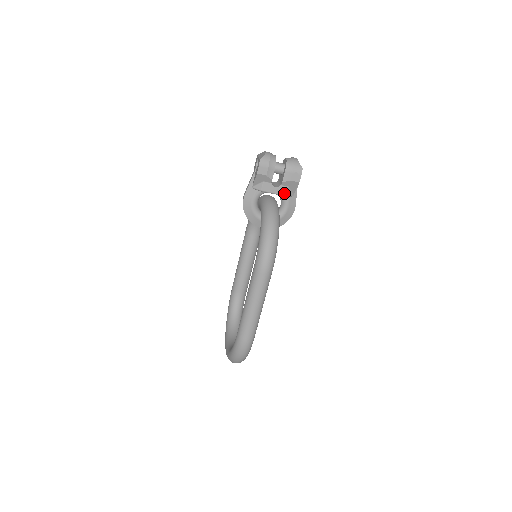
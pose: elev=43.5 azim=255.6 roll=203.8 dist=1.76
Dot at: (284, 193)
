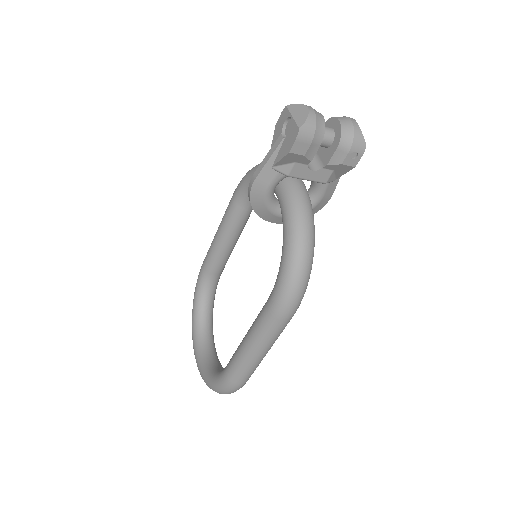
Dot at: (324, 179)
